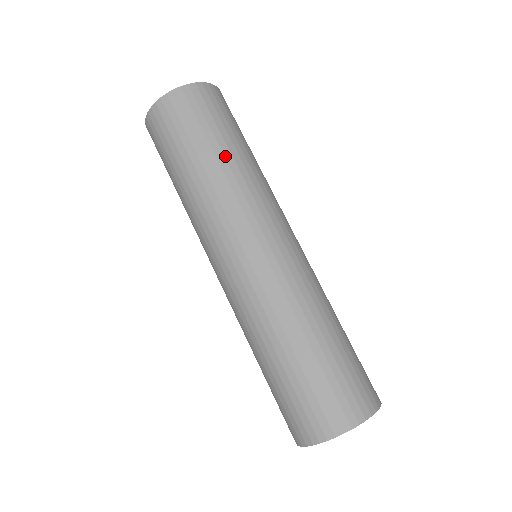
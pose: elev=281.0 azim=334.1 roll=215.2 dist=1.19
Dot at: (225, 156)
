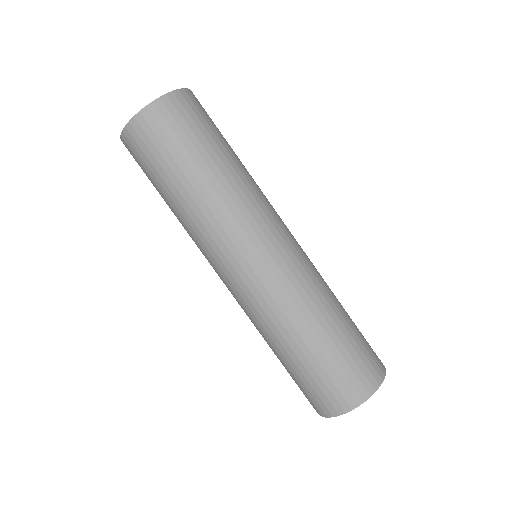
Dot at: (236, 159)
